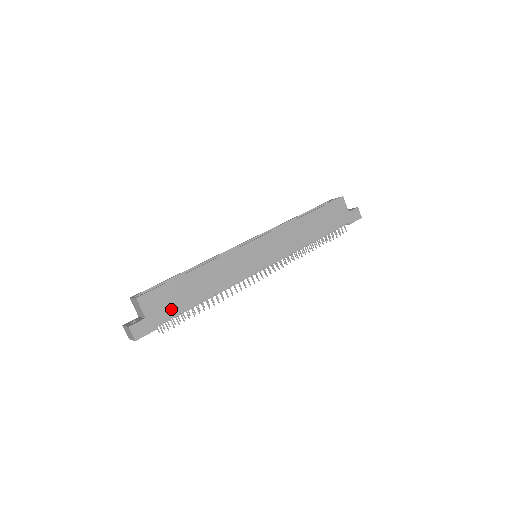
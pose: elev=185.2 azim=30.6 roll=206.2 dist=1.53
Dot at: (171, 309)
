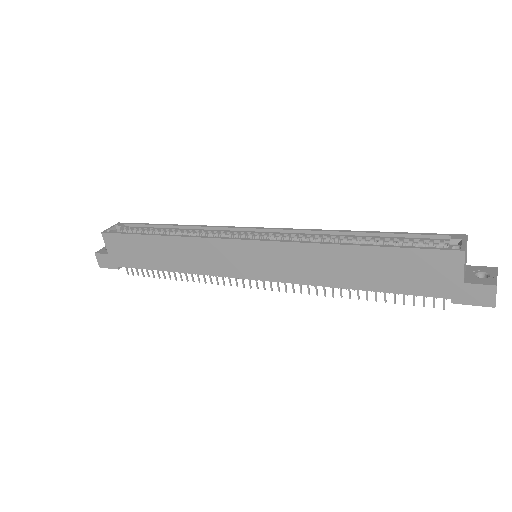
Dot at: (132, 260)
